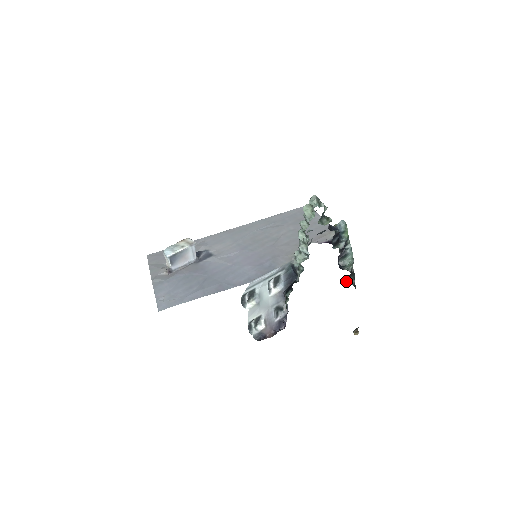
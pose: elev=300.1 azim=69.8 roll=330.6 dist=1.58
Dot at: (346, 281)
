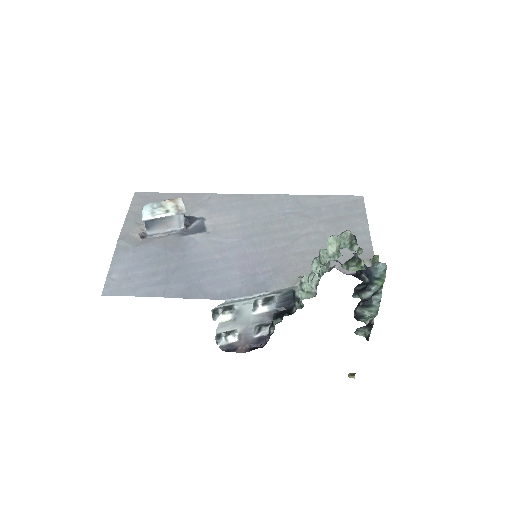
Dot at: (358, 330)
